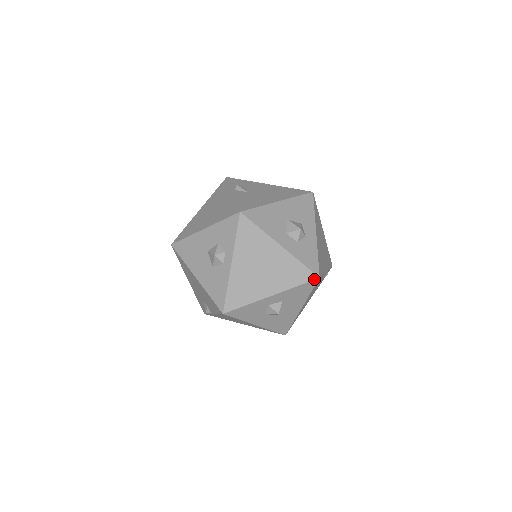
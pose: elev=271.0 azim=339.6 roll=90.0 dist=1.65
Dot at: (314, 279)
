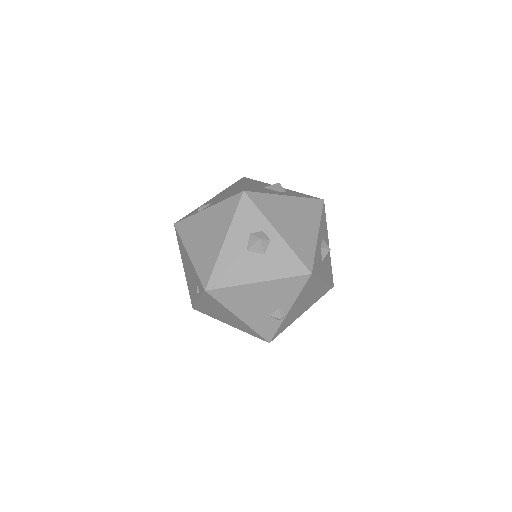
Dot at: (323, 203)
